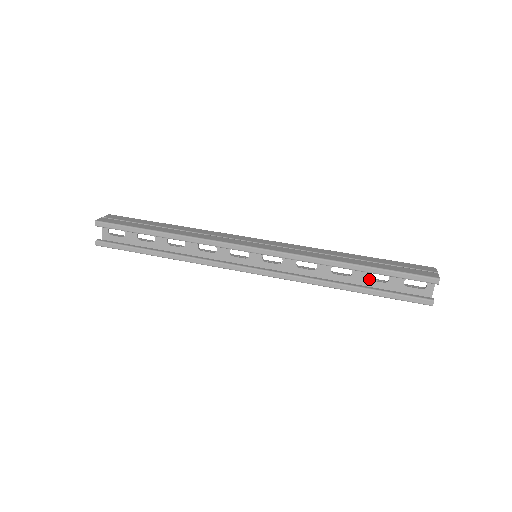
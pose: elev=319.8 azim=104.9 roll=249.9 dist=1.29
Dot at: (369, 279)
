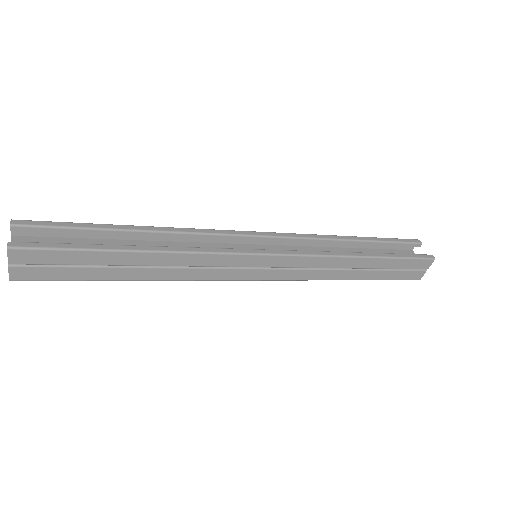
Dot at: occluded
